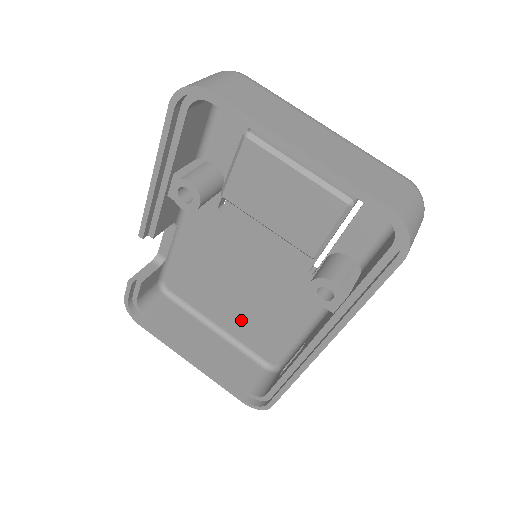
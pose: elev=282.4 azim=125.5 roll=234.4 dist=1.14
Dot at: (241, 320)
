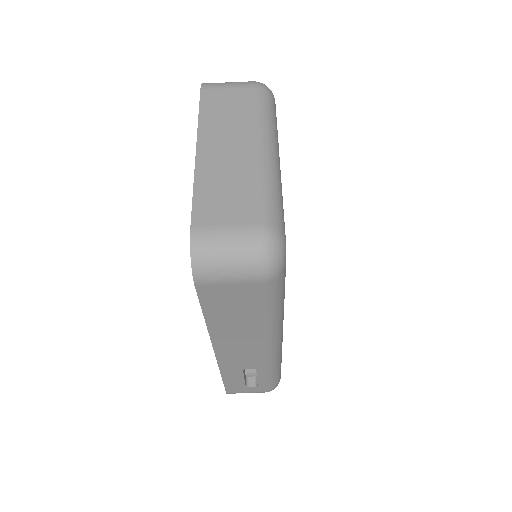
Dot at: occluded
